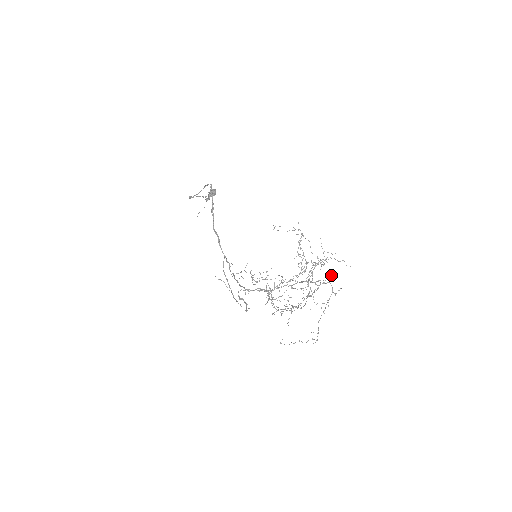
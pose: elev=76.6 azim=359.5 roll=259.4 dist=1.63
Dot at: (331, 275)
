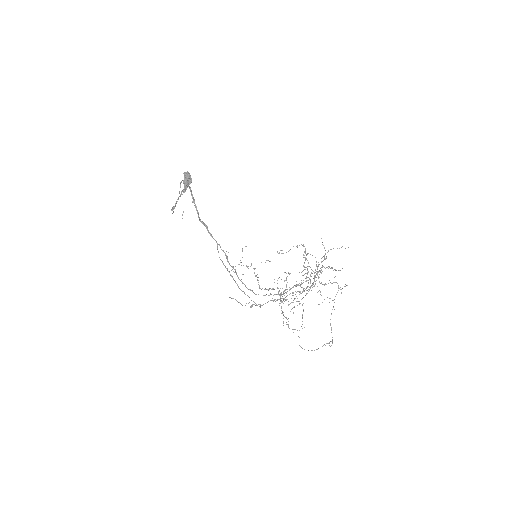
Dot at: occluded
